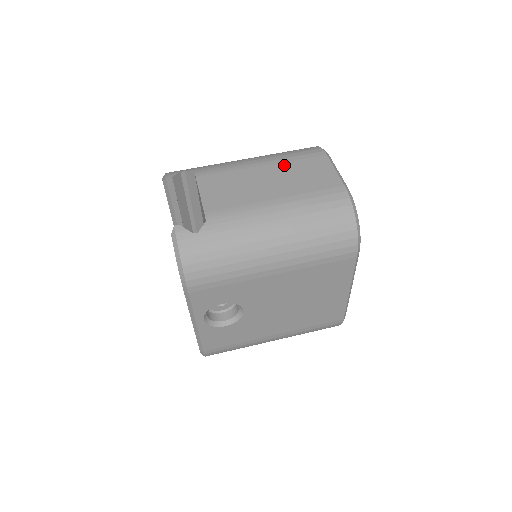
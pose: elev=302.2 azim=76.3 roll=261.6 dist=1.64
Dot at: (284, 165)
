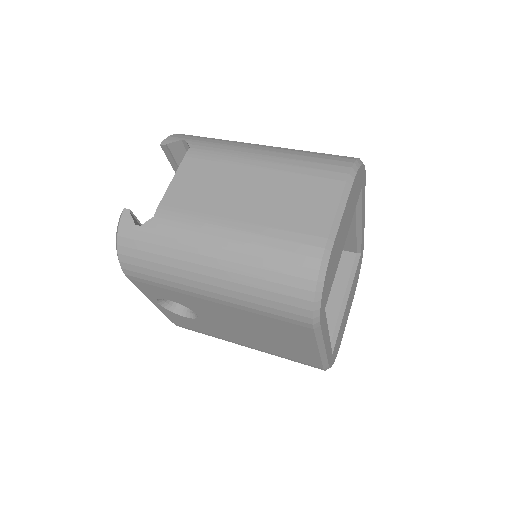
Dot at: (284, 176)
